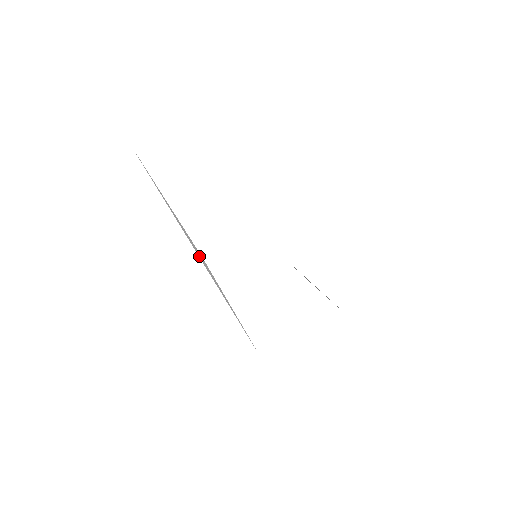
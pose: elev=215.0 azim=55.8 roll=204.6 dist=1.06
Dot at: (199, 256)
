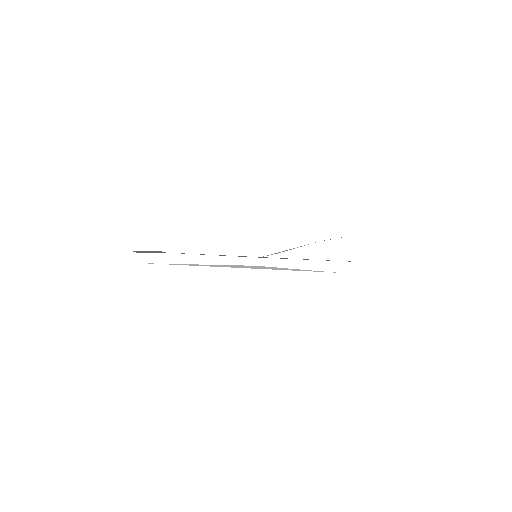
Dot at: (252, 268)
